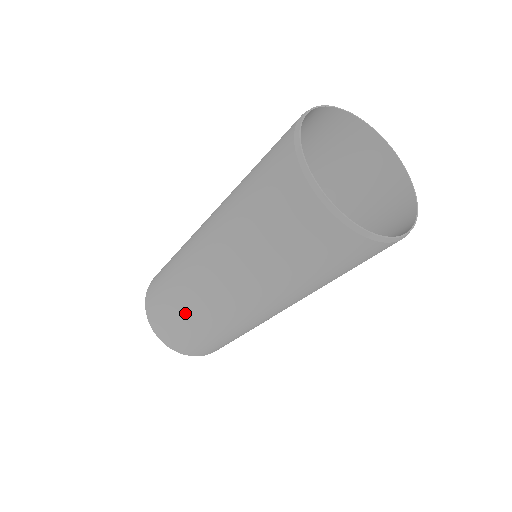
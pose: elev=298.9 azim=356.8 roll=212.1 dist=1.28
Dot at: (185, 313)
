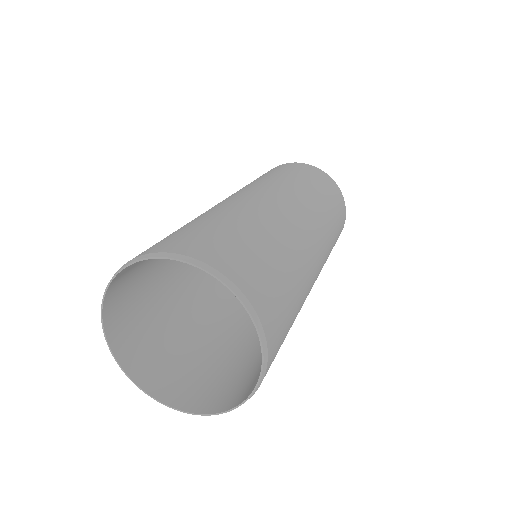
Dot at: occluded
